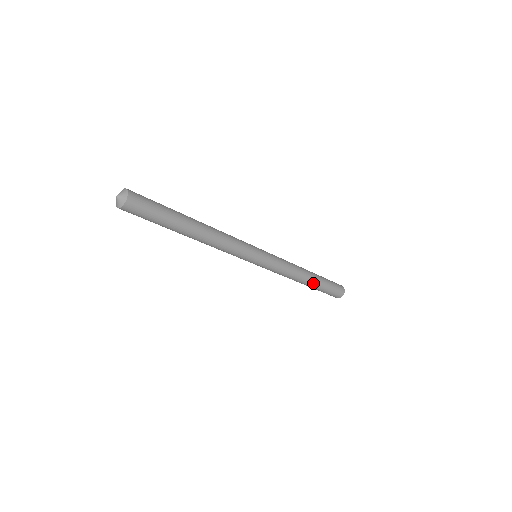
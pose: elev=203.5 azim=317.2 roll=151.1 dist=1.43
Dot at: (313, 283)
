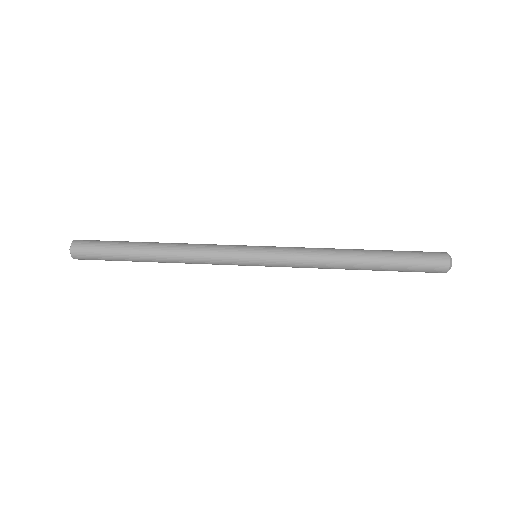
Dot at: occluded
